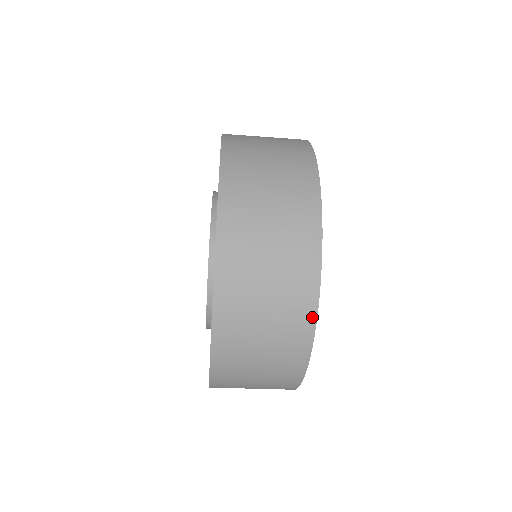
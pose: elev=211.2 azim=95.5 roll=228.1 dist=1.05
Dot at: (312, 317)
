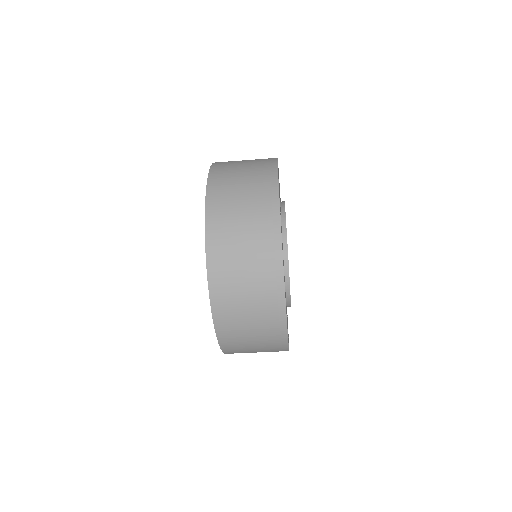
Dot at: (279, 260)
